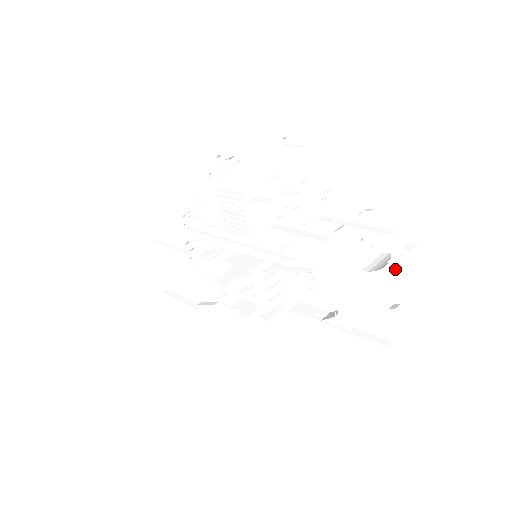
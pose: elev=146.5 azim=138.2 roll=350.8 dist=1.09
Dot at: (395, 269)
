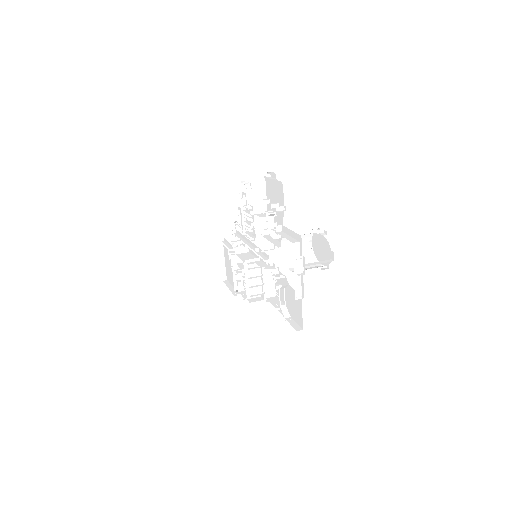
Dot at: occluded
